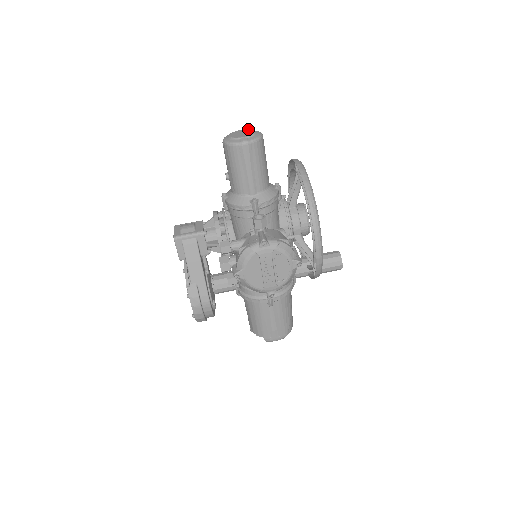
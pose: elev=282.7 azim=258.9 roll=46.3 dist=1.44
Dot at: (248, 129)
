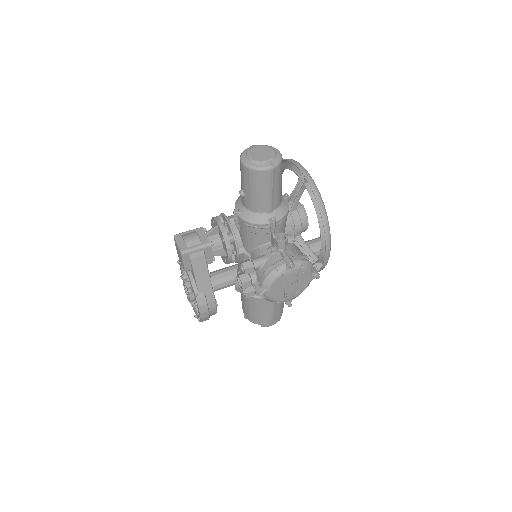
Dot at: (264, 146)
